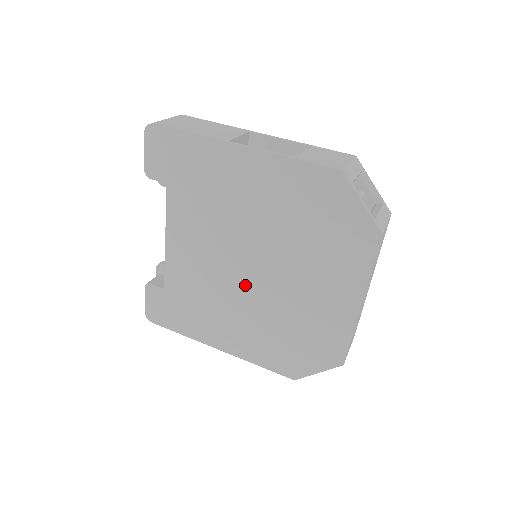
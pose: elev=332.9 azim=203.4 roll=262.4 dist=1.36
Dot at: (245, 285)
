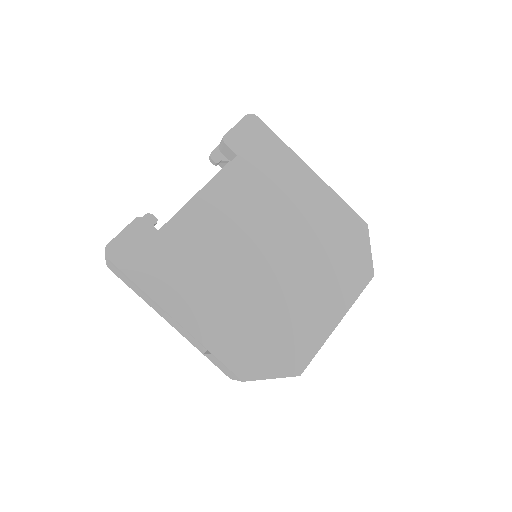
Dot at: (252, 266)
